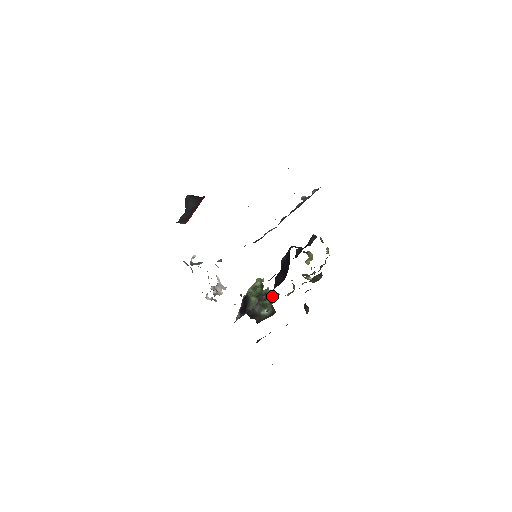
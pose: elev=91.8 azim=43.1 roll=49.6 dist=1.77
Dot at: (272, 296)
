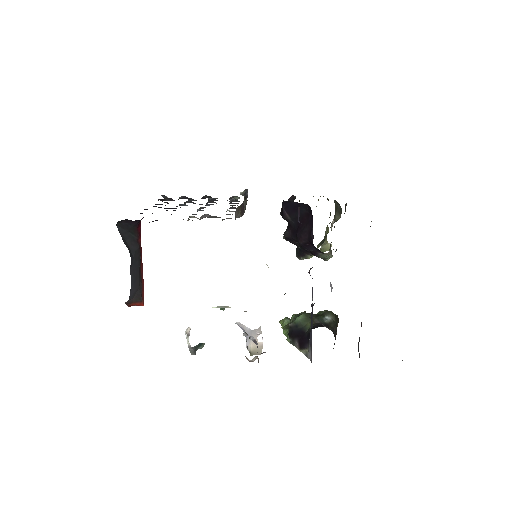
Dot at: occluded
